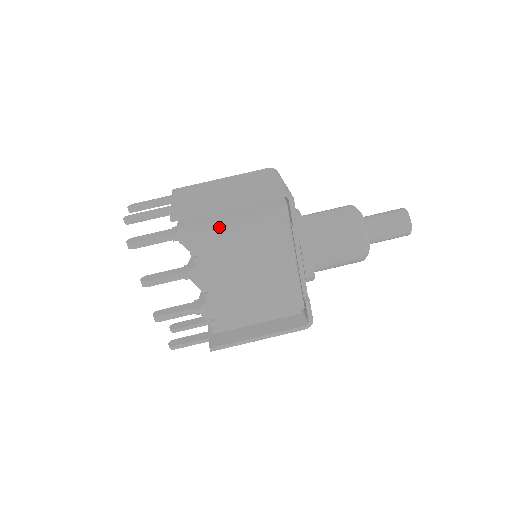
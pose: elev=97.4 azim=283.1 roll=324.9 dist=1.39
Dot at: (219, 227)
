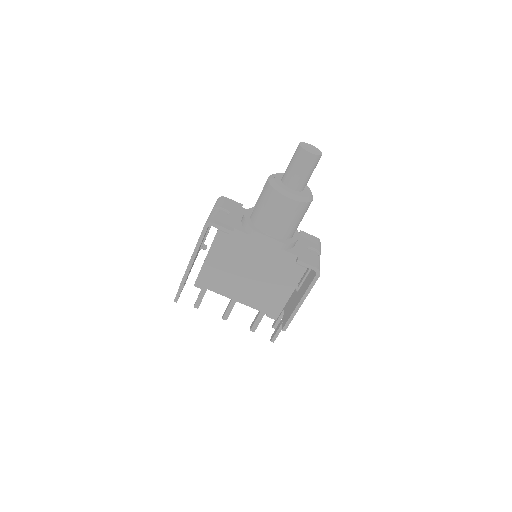
Dot at: (205, 269)
